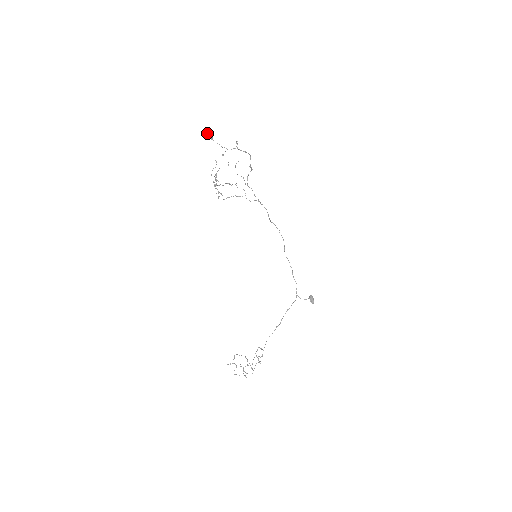
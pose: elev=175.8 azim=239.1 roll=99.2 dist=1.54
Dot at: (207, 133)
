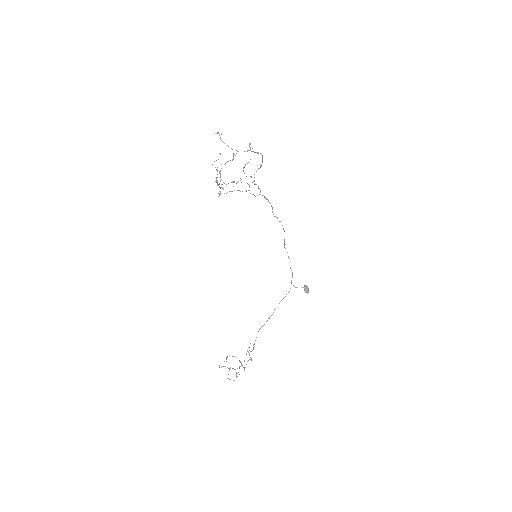
Dot at: occluded
